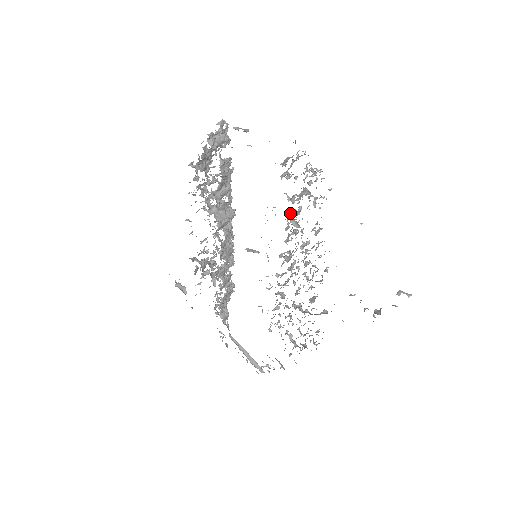
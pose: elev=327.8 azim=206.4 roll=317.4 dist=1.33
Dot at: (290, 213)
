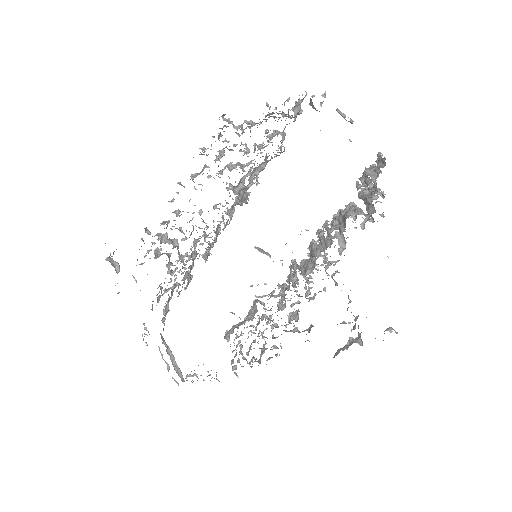
Dot at: (334, 226)
